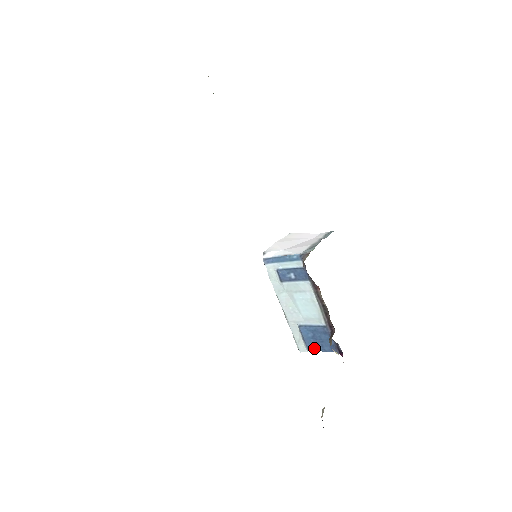
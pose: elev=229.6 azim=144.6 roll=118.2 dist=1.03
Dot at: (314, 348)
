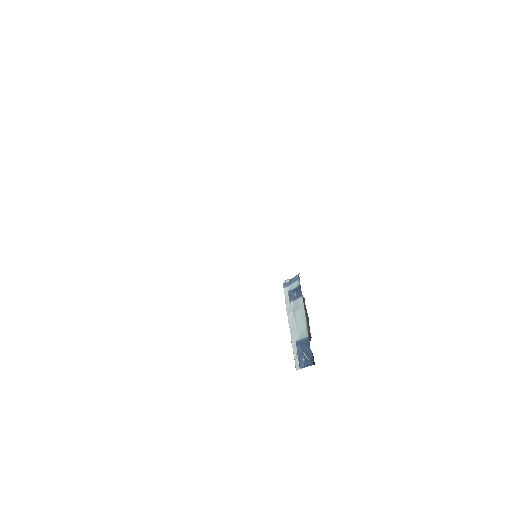
Dot at: (303, 364)
